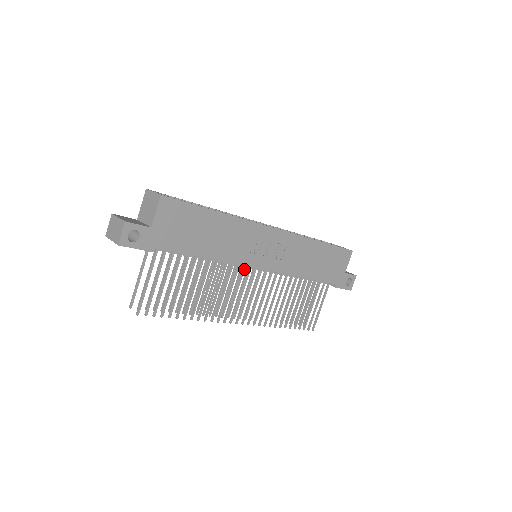
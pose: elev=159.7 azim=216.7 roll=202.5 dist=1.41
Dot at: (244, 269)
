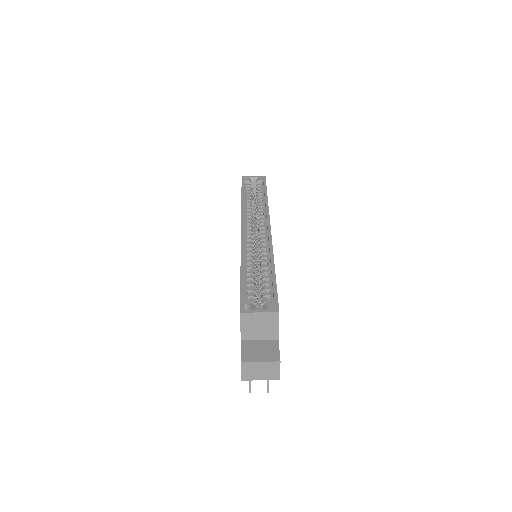
Dot at: occluded
